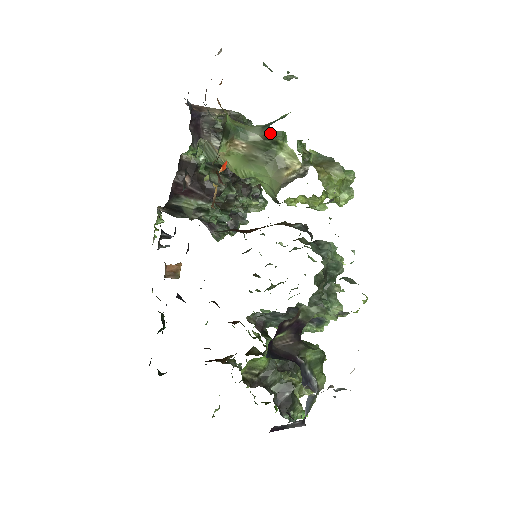
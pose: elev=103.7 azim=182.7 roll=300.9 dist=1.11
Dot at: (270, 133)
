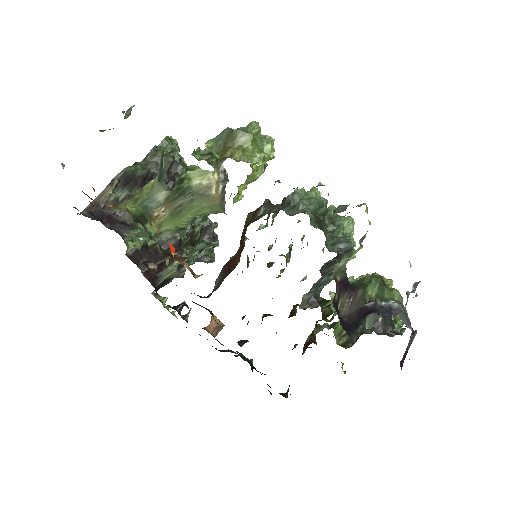
Dot at: (159, 153)
